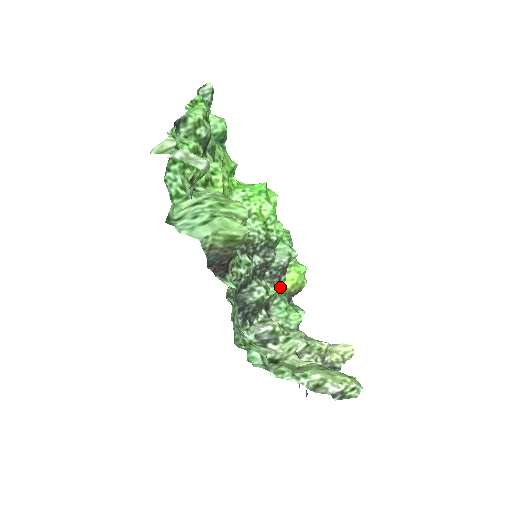
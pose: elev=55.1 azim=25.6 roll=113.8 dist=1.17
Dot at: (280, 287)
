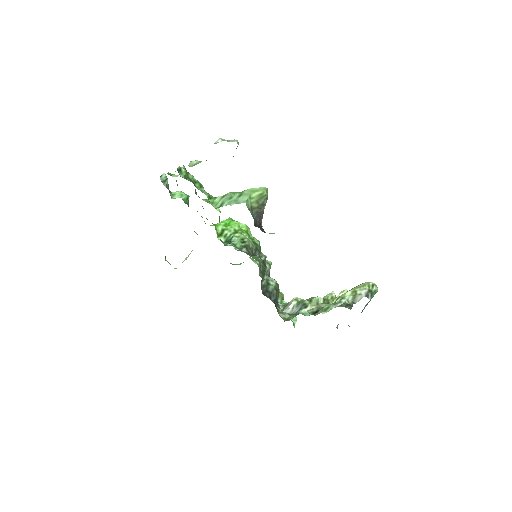
Dot at: occluded
